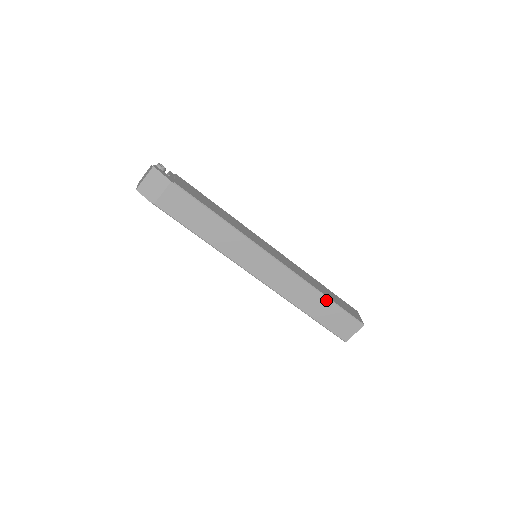
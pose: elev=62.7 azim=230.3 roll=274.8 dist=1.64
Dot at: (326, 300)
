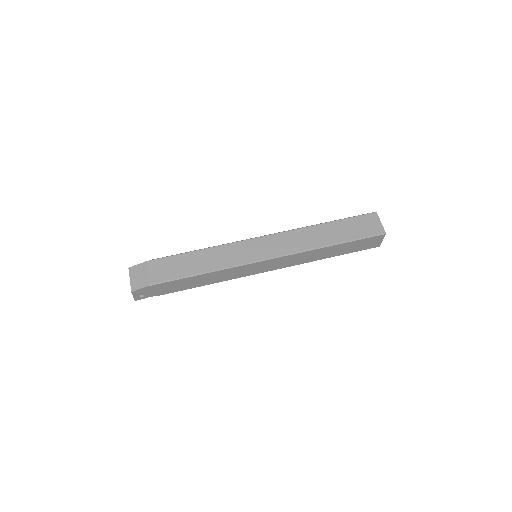
Dot at: (330, 224)
